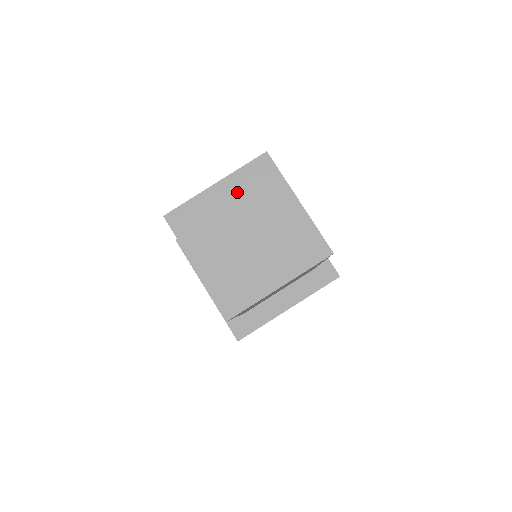
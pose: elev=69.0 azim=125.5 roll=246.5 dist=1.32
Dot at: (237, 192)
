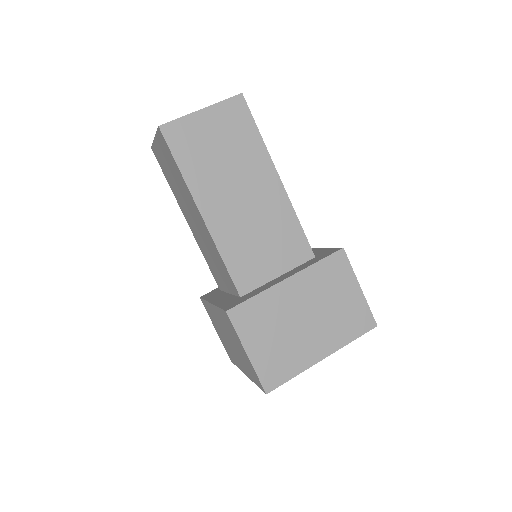
Dot at: occluded
